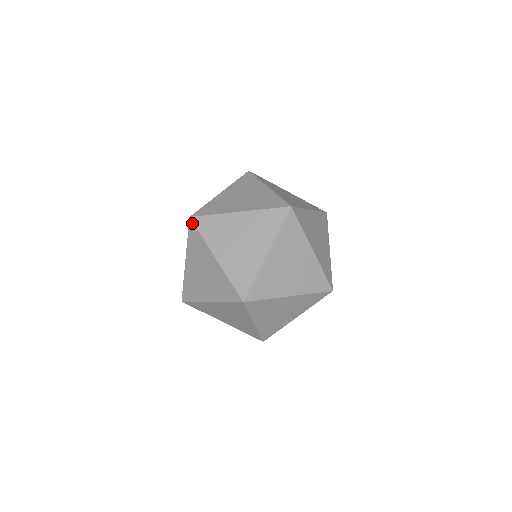
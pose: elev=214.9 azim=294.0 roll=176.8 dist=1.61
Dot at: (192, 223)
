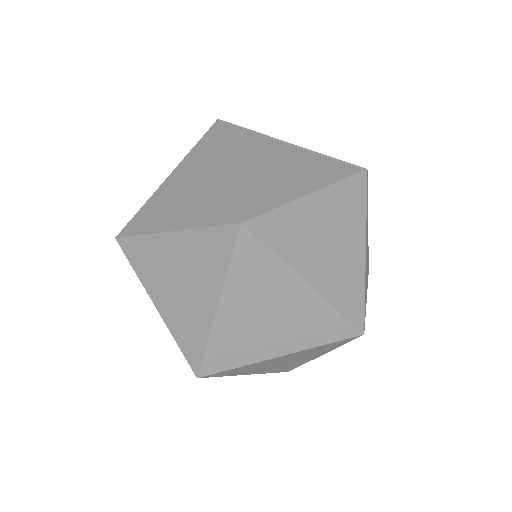
Dot at: (217, 125)
